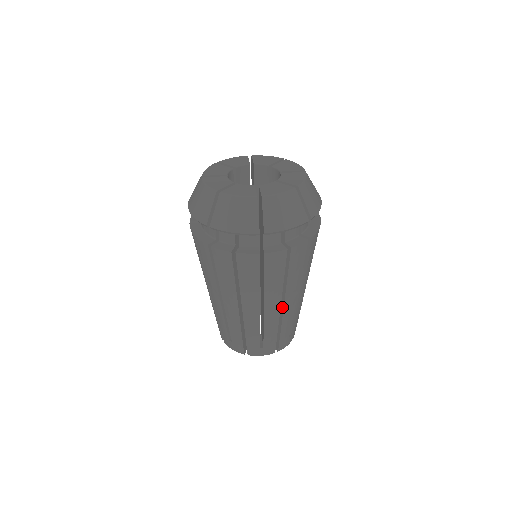
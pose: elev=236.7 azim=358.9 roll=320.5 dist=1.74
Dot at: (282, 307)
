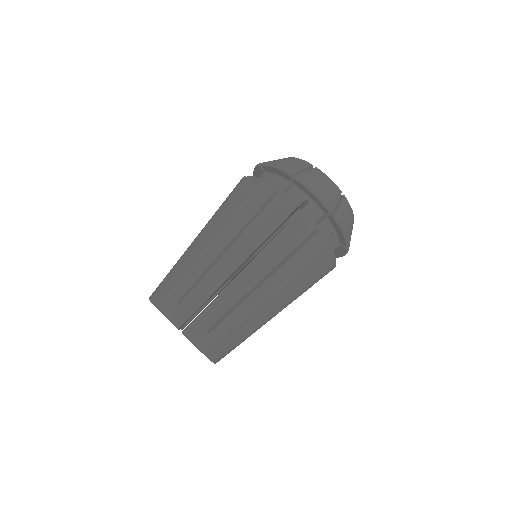
Dot at: (266, 303)
